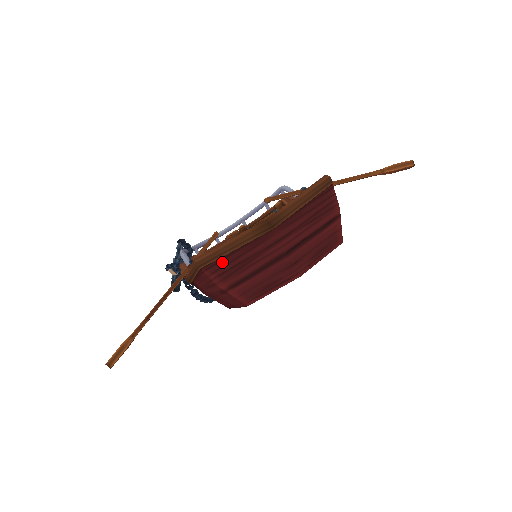
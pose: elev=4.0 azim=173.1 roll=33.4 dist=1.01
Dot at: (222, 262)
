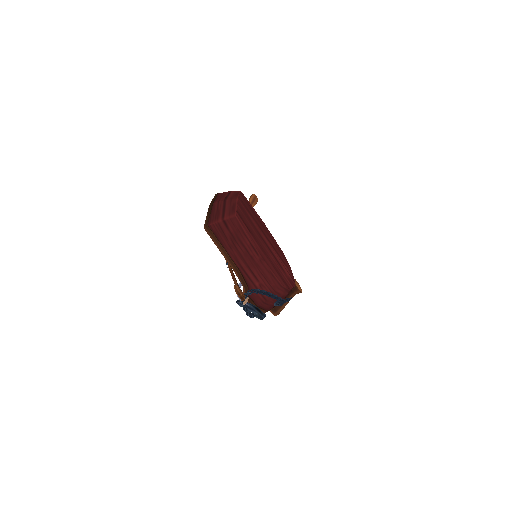
Dot at: (211, 219)
